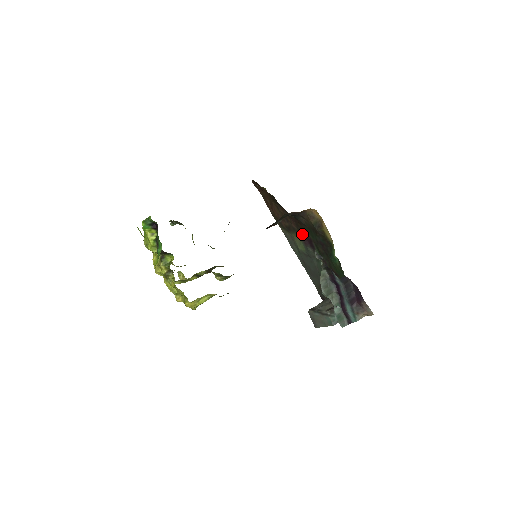
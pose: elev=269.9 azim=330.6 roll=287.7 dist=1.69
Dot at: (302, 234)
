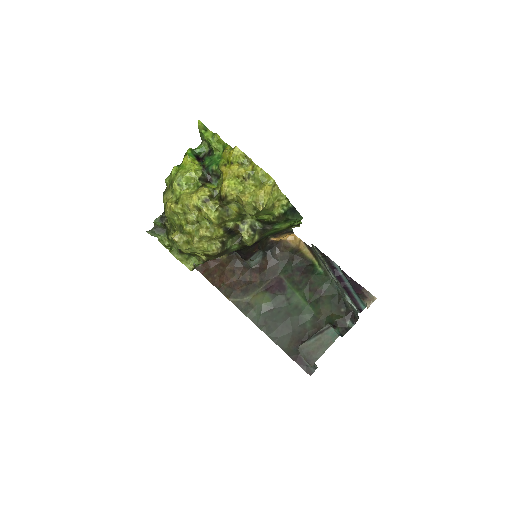
Dot at: (267, 283)
